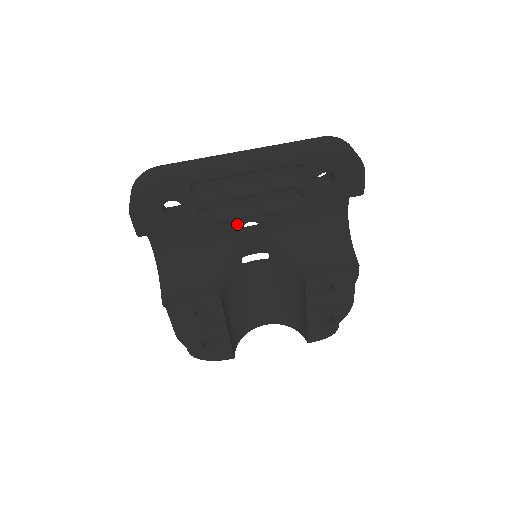
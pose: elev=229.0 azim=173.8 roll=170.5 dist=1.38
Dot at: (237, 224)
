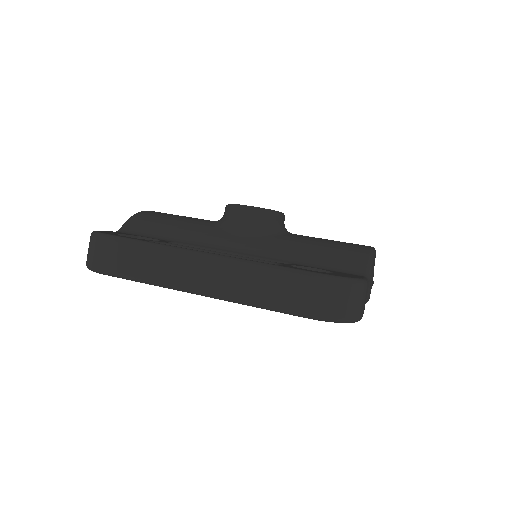
Dot at: occluded
